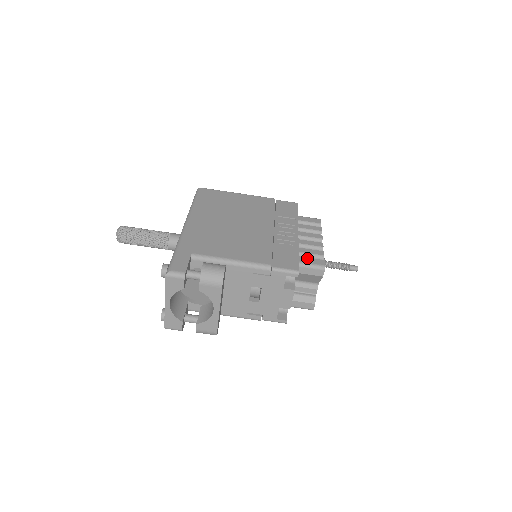
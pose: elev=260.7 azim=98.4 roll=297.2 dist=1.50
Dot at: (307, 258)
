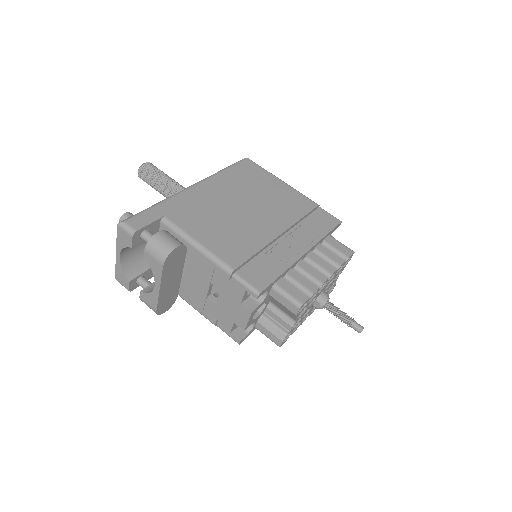
Dot at: (290, 285)
